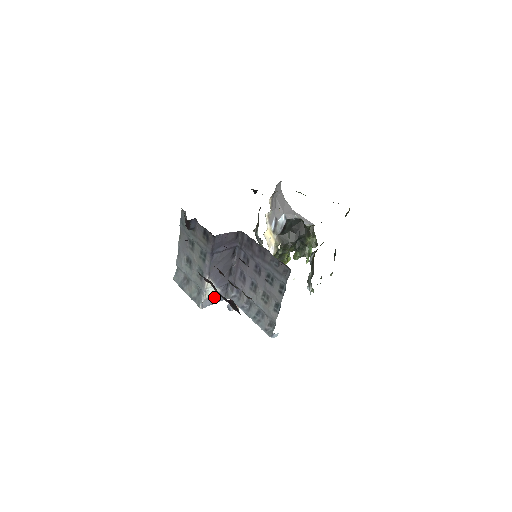
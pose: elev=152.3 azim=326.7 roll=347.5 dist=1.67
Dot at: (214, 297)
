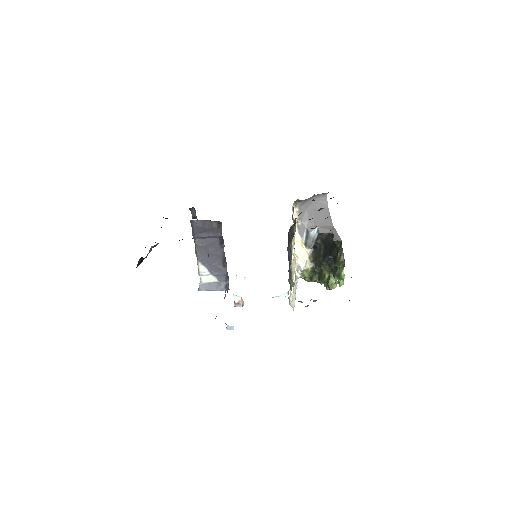
Dot at: (213, 285)
